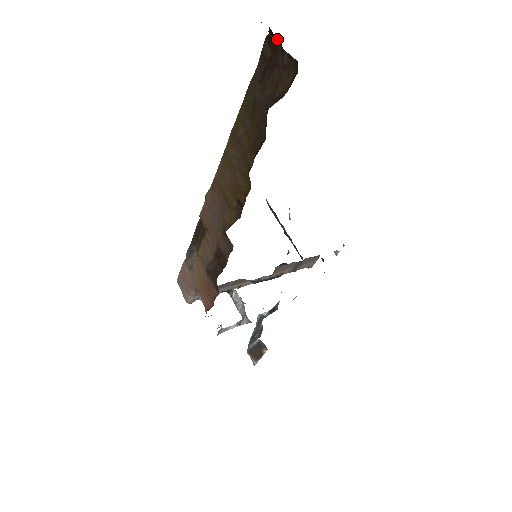
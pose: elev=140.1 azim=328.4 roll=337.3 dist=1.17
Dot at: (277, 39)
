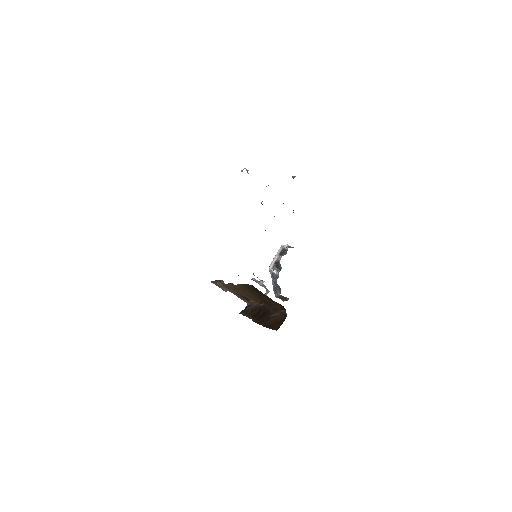
Dot at: occluded
